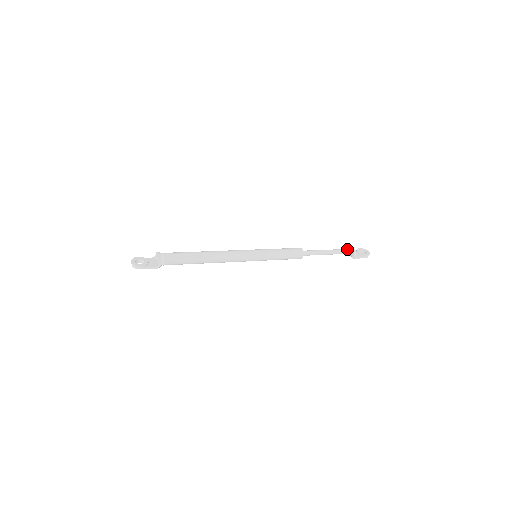
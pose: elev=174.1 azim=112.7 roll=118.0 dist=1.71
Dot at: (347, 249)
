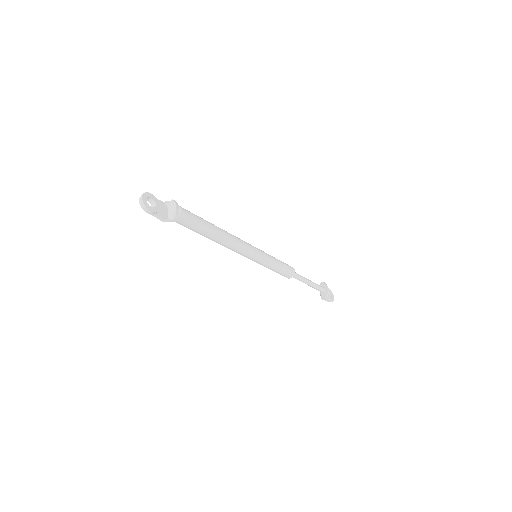
Dot at: (323, 287)
